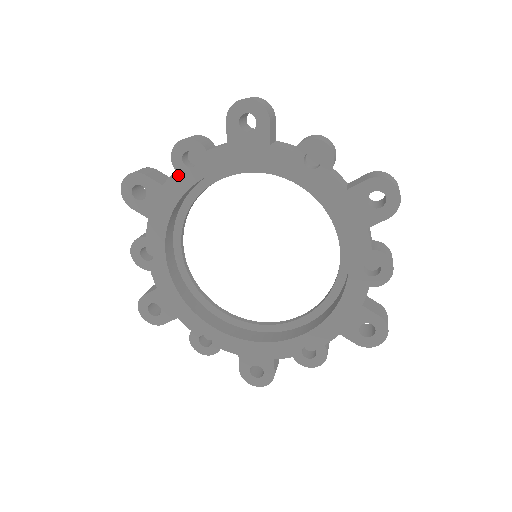
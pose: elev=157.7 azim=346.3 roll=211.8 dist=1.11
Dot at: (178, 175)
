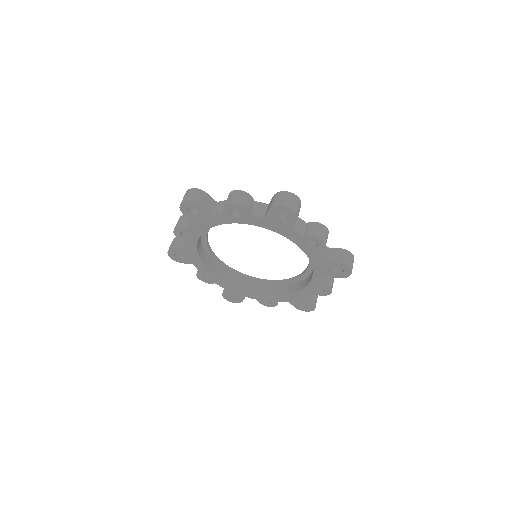
Dot at: (225, 216)
